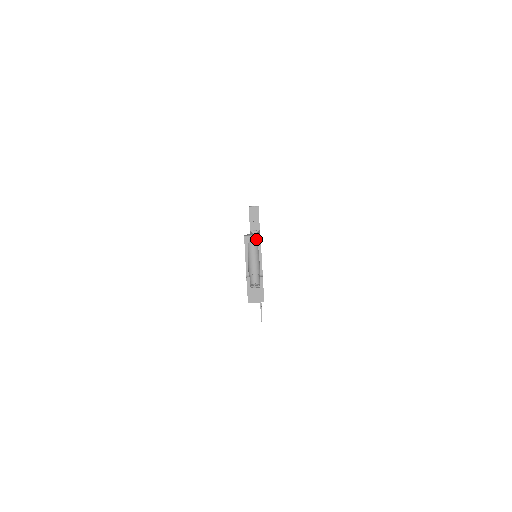
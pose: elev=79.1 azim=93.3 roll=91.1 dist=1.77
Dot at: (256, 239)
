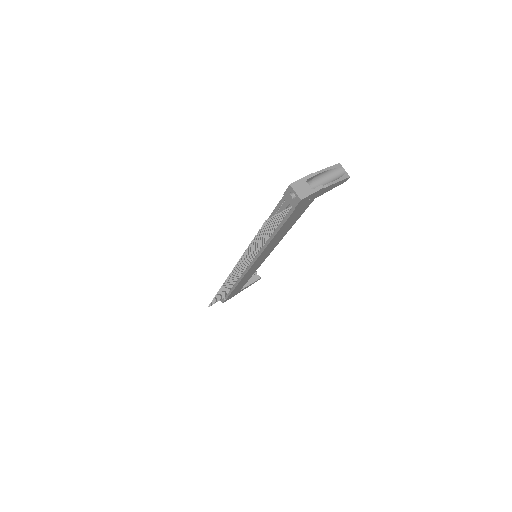
Dot at: (345, 174)
